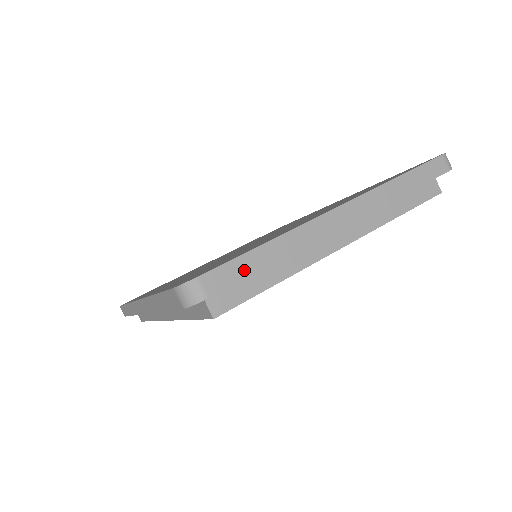
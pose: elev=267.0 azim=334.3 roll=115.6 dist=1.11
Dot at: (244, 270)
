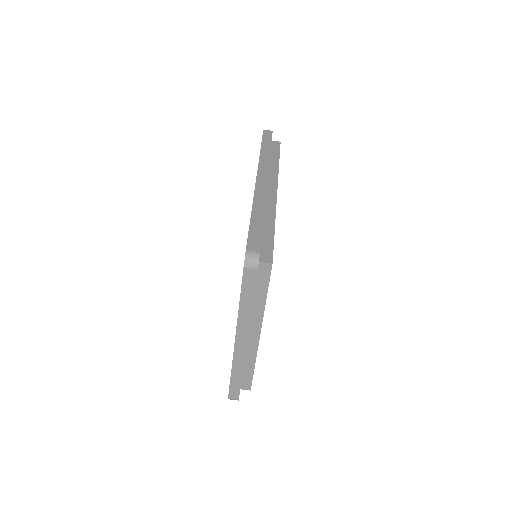
Dot at: (237, 386)
